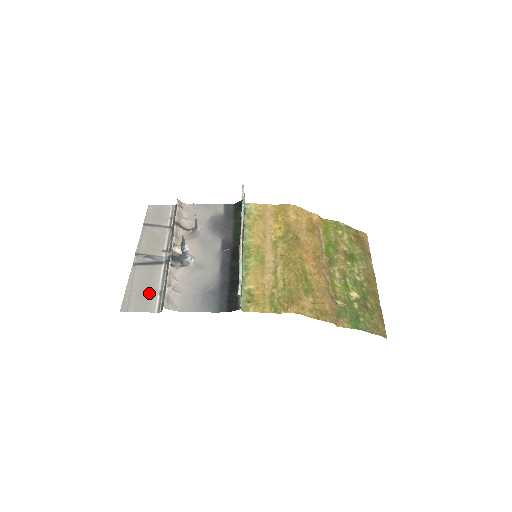
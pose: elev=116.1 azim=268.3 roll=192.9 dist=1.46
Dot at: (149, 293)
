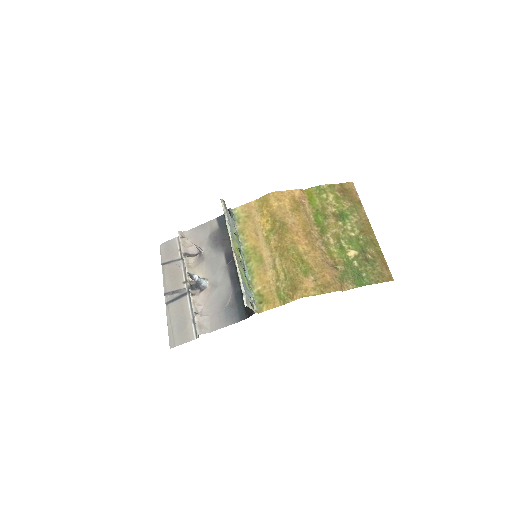
Dot at: (185, 325)
